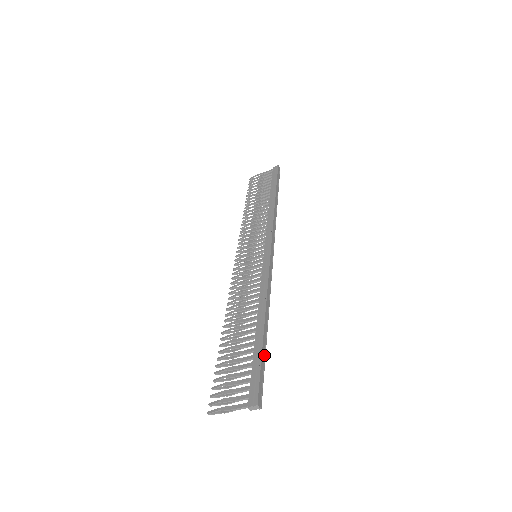
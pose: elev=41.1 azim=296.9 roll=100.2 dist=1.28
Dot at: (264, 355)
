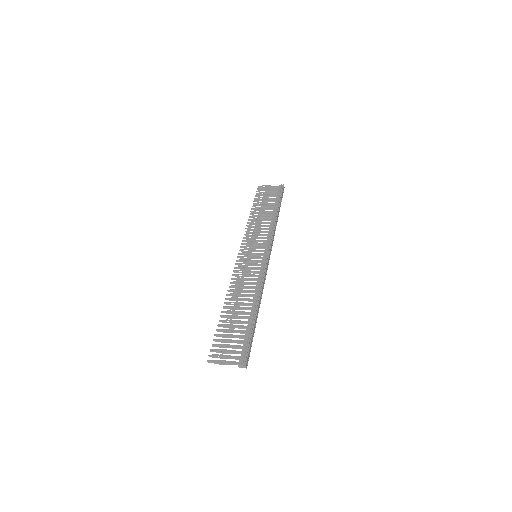
Dot at: occluded
